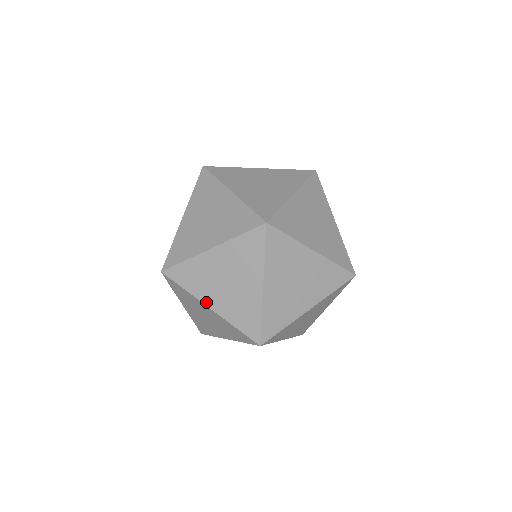
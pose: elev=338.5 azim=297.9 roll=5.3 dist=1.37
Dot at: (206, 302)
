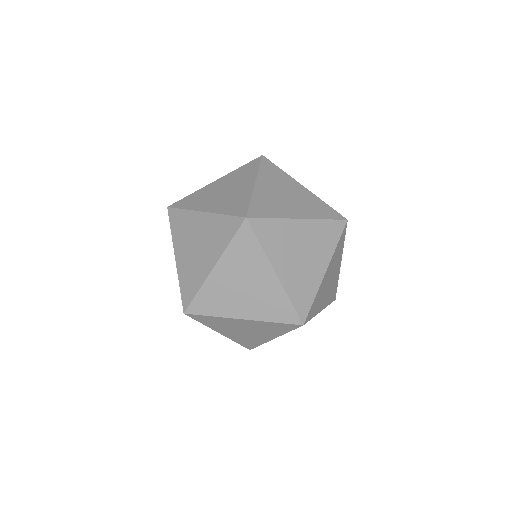
Dot at: (201, 209)
